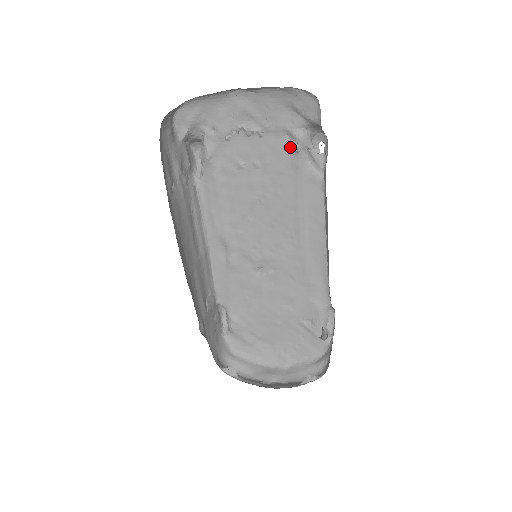
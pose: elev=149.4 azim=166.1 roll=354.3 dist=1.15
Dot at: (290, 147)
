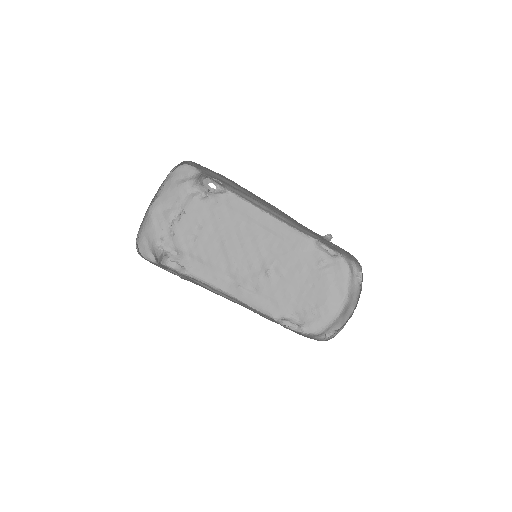
Dot at: (201, 199)
